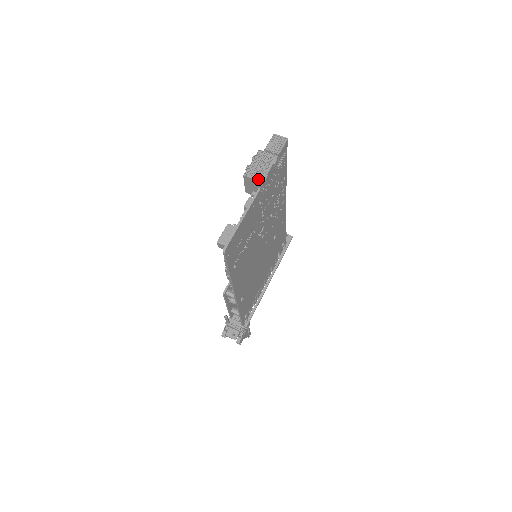
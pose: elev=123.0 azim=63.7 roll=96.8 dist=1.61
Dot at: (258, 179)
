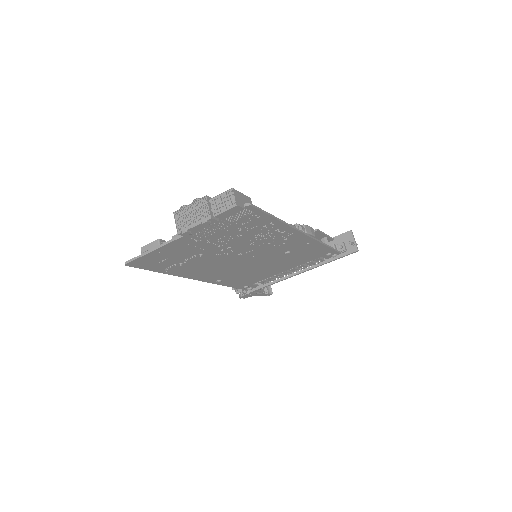
Dot at: (178, 228)
